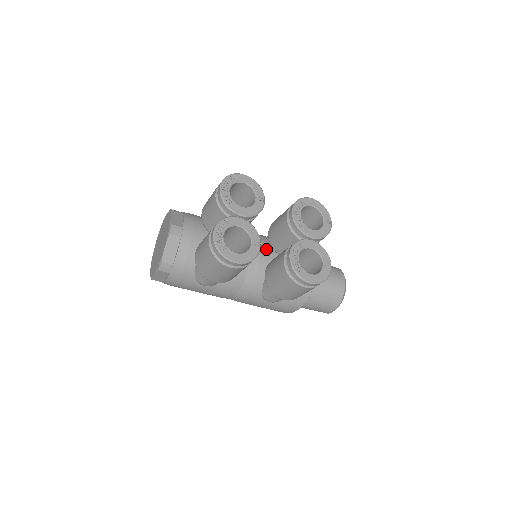
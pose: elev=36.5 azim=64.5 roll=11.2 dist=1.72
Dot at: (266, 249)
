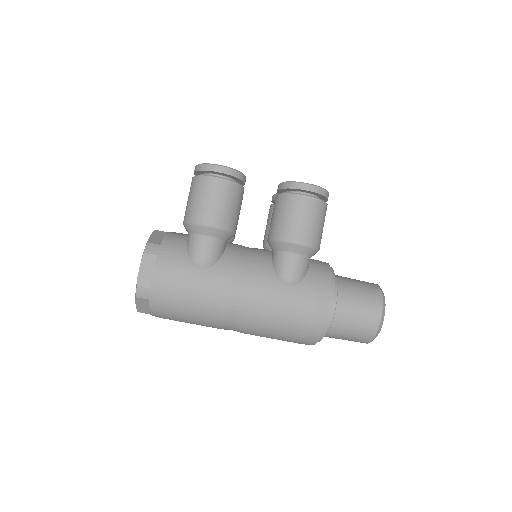
Dot at: occluded
